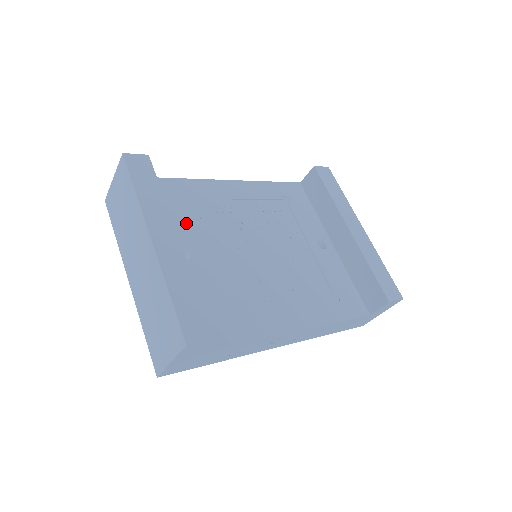
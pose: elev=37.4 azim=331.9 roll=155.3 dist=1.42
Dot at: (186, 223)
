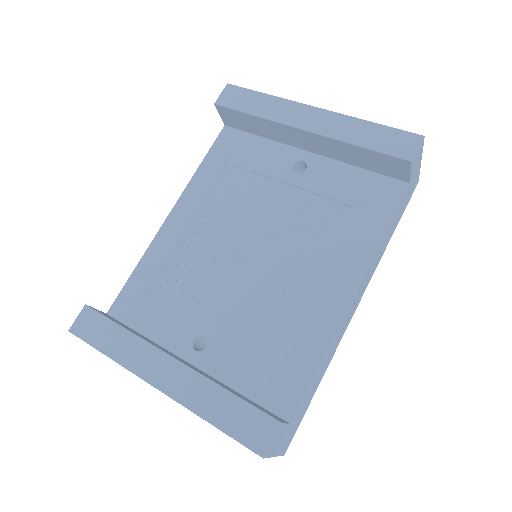
Dot at: (174, 309)
